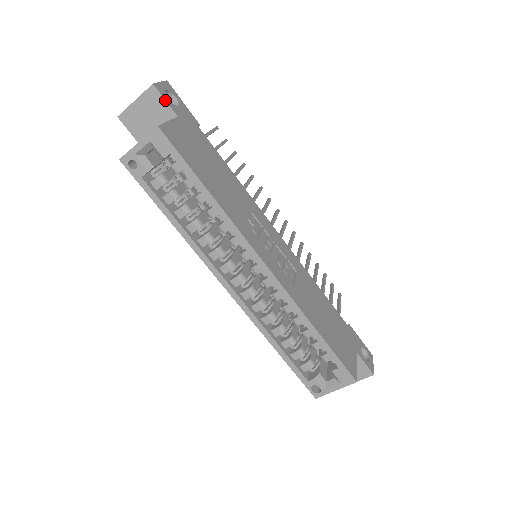
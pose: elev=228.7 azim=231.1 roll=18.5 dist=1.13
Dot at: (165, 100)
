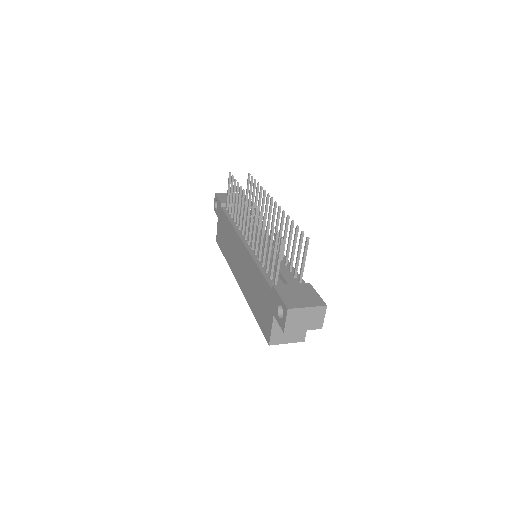
Dot at: occluded
